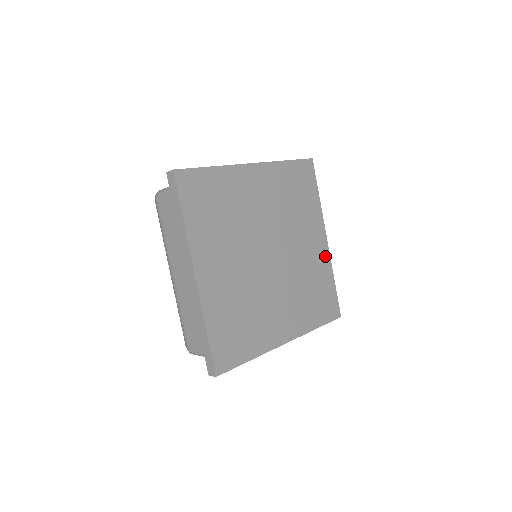
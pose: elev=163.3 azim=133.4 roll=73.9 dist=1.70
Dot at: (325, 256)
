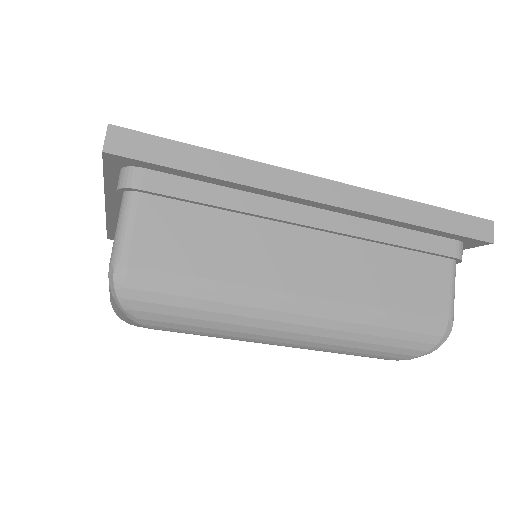
Dot at: occluded
